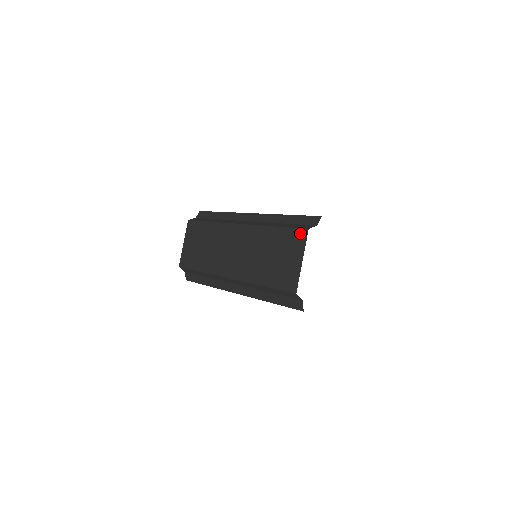
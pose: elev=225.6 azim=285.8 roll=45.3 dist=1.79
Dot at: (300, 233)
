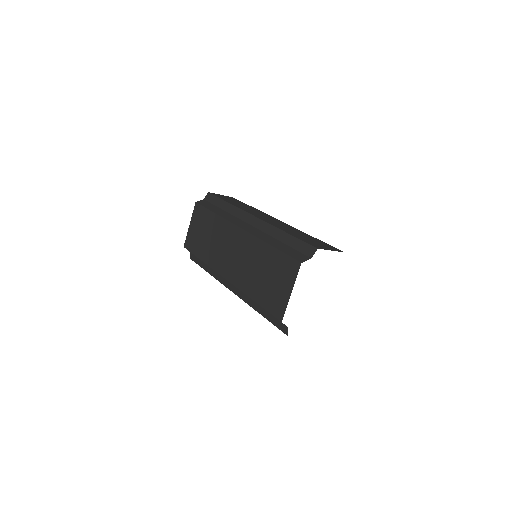
Dot at: (293, 264)
